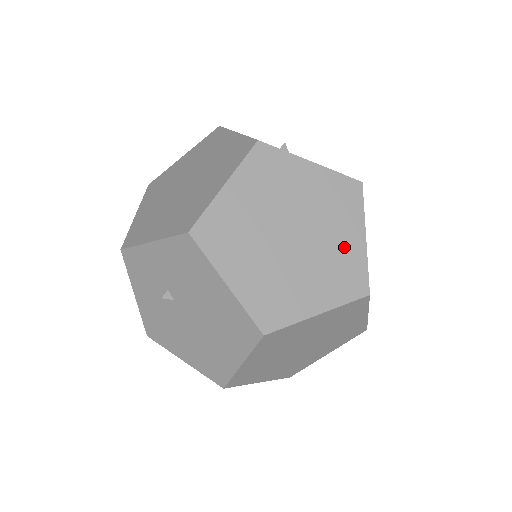
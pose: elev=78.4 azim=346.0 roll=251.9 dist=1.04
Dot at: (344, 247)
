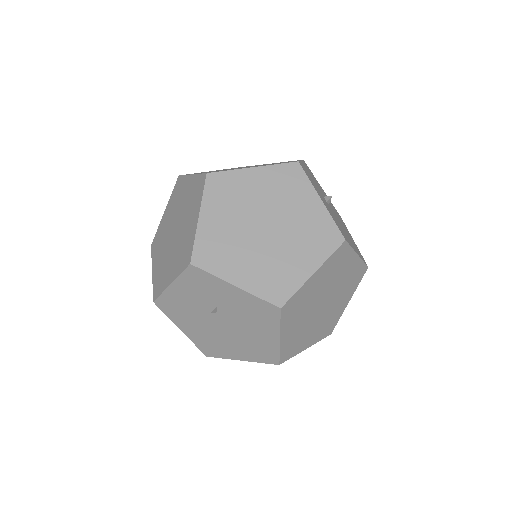
Dot at: (338, 308)
